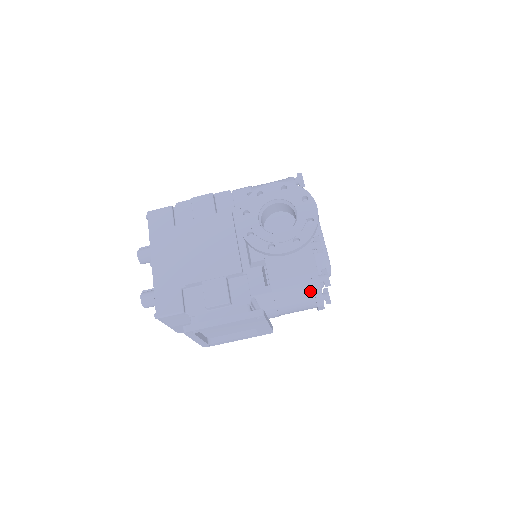
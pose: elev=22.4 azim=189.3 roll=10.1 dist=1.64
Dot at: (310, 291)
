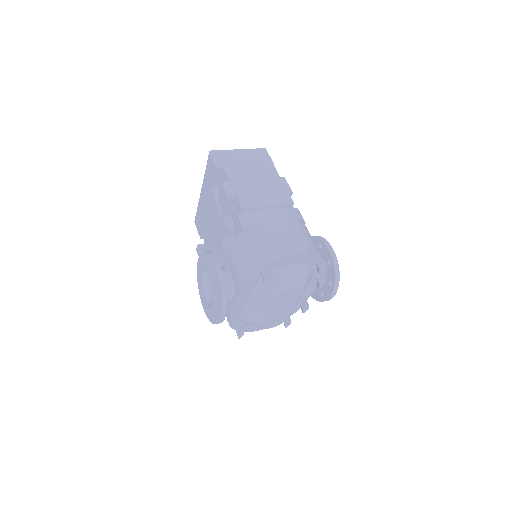
Dot at: occluded
